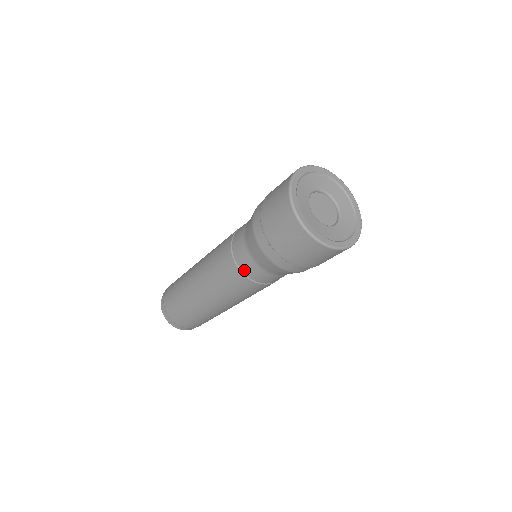
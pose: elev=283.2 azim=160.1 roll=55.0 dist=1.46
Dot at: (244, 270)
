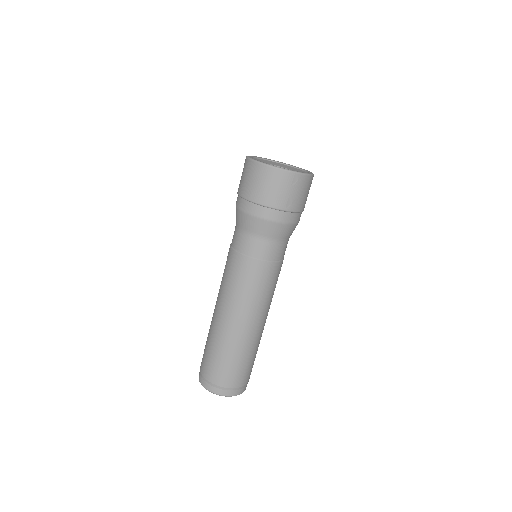
Dot at: (269, 258)
